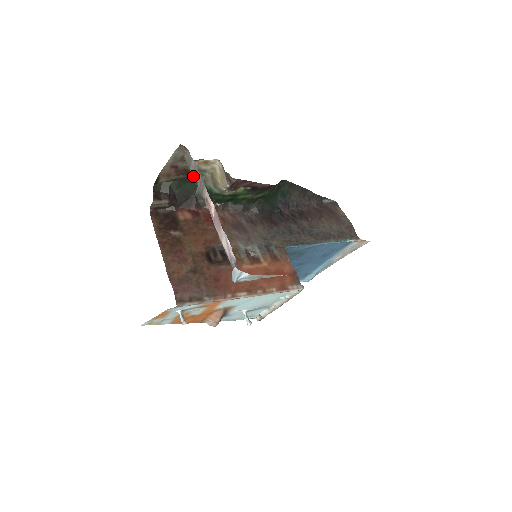
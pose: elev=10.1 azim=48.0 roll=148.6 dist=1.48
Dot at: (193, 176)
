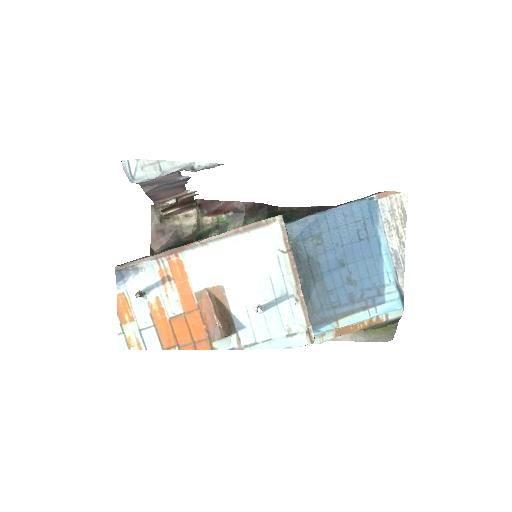
Dot at: (184, 237)
